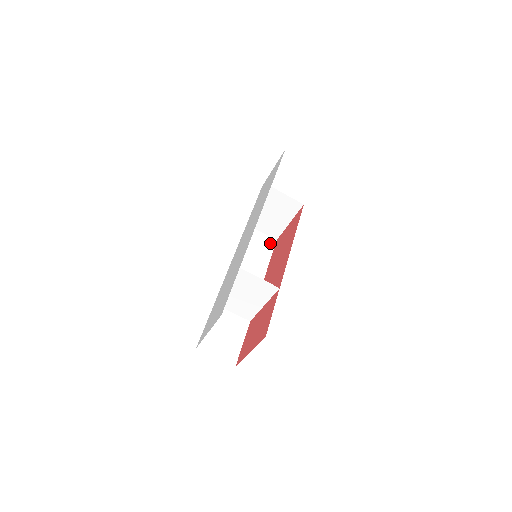
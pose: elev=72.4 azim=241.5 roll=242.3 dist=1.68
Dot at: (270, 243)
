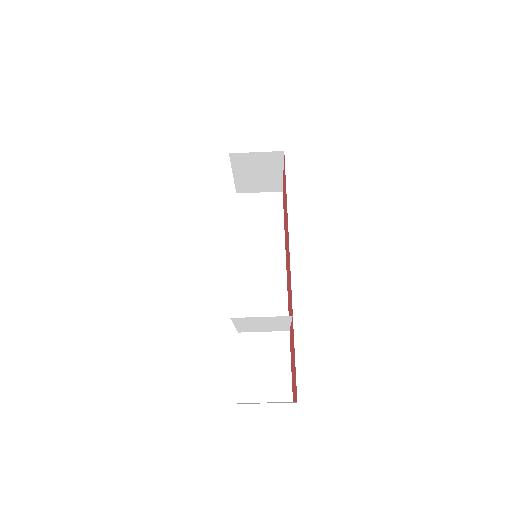
Dot at: (275, 202)
